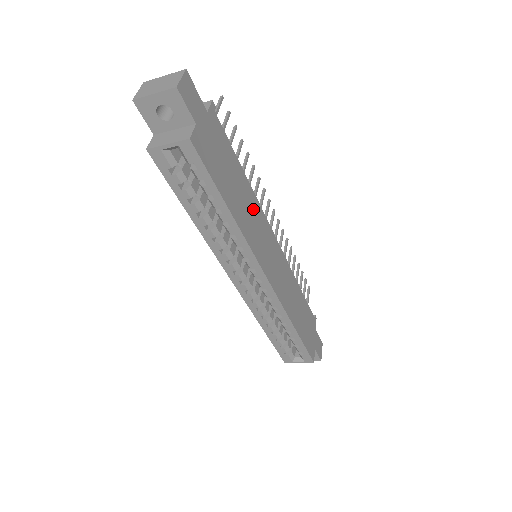
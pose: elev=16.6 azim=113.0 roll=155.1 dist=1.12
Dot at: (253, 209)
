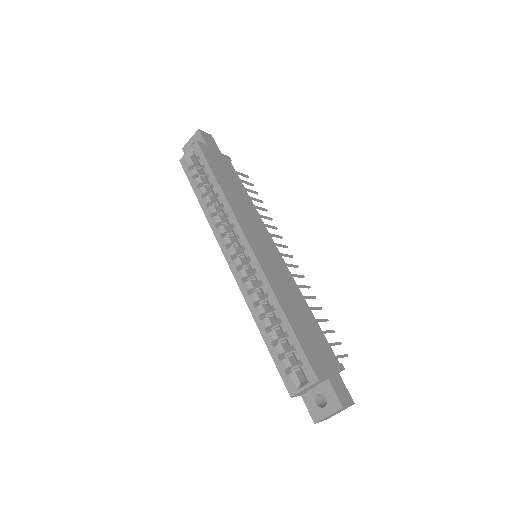
Dot at: (250, 210)
